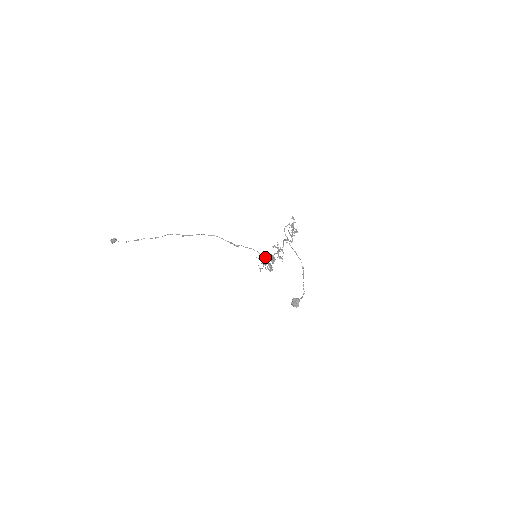
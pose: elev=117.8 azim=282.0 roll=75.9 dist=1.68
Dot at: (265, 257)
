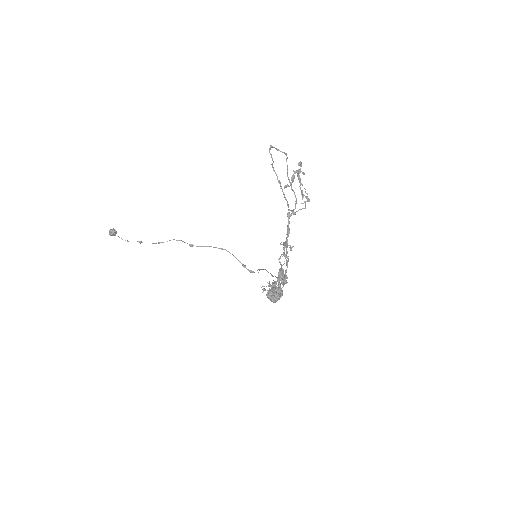
Dot at: occluded
